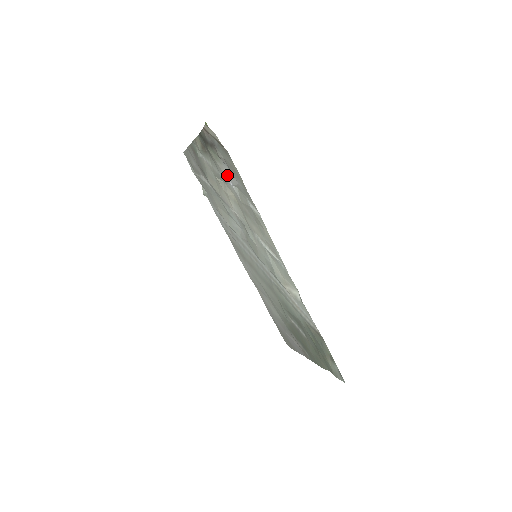
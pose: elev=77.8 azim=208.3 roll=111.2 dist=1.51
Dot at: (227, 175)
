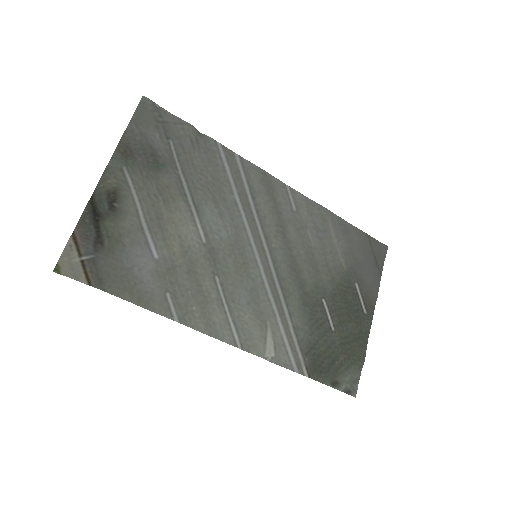
Dot at: (141, 251)
